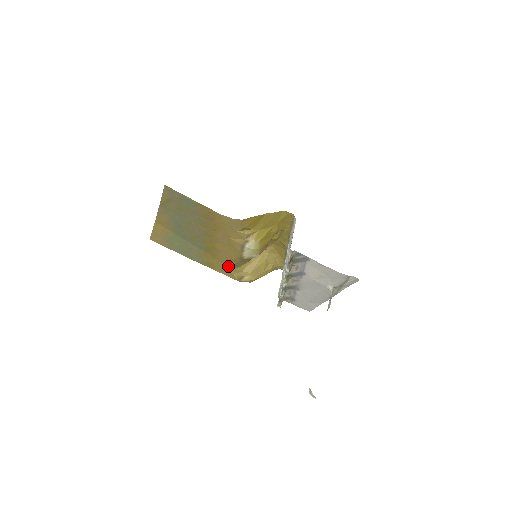
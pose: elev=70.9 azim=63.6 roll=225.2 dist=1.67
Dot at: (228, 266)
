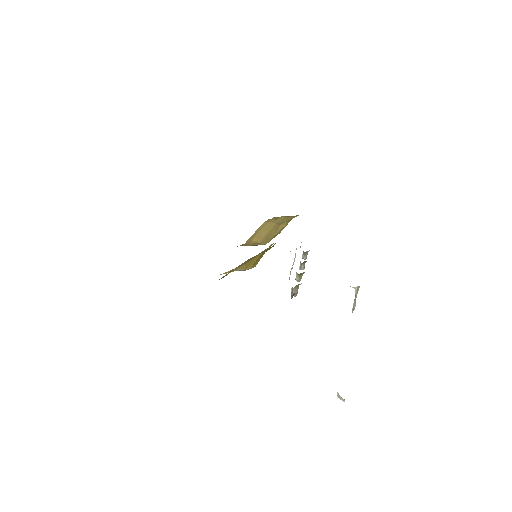
Dot at: occluded
